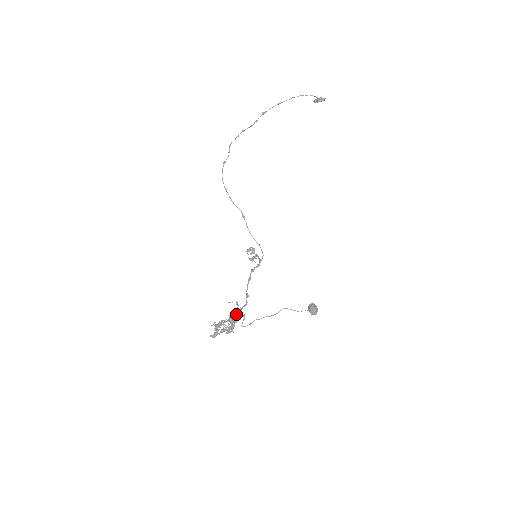
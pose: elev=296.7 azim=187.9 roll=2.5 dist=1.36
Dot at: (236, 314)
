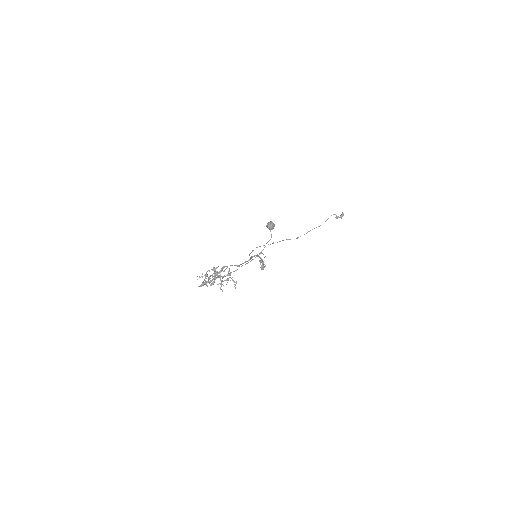
Dot at: (221, 270)
